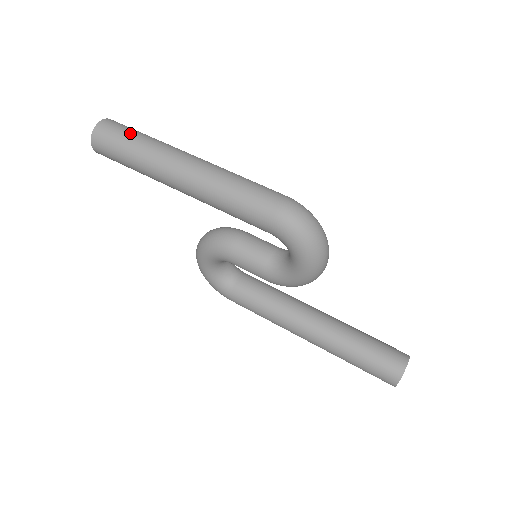
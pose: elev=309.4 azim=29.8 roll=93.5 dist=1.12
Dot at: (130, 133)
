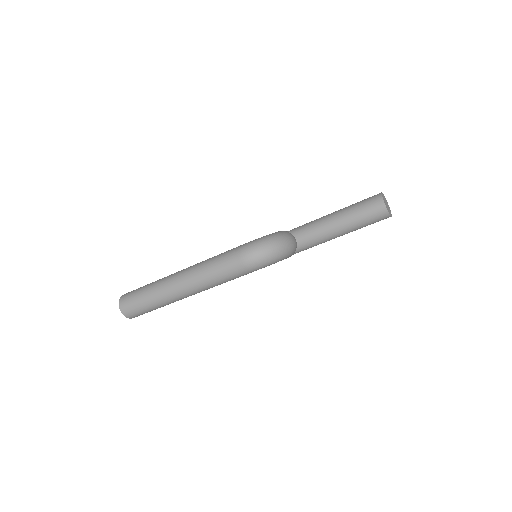
Dot at: (139, 301)
